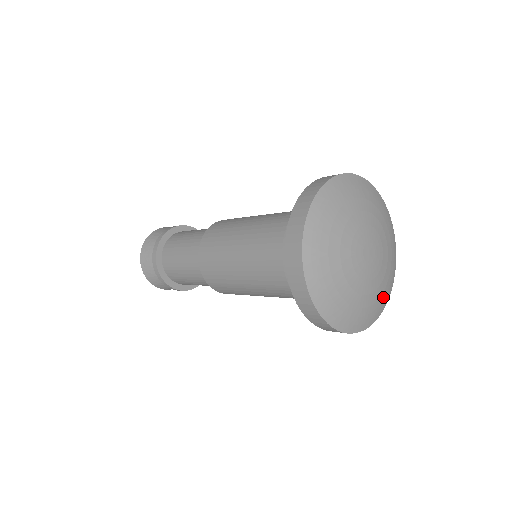
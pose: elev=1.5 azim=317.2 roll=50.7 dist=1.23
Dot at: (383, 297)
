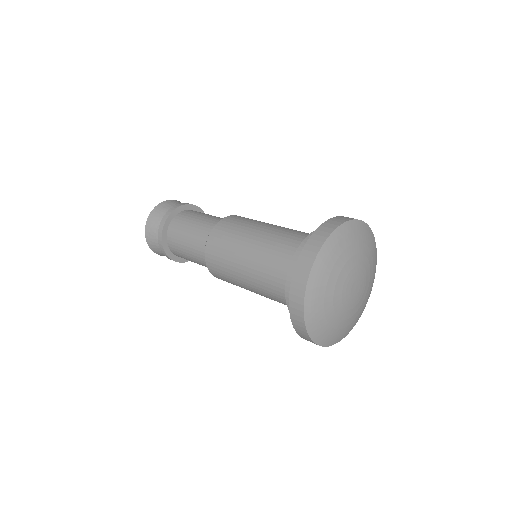
Dot at: (371, 287)
